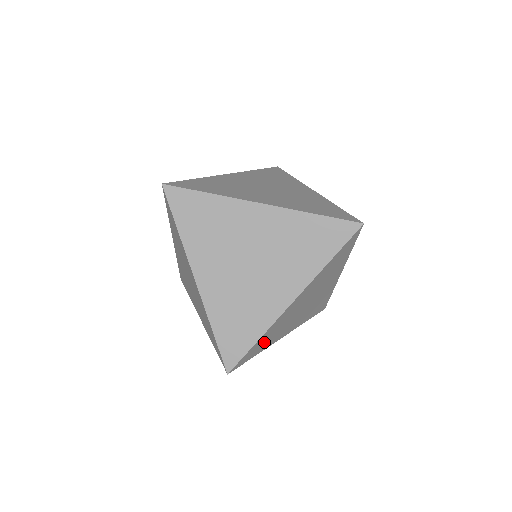
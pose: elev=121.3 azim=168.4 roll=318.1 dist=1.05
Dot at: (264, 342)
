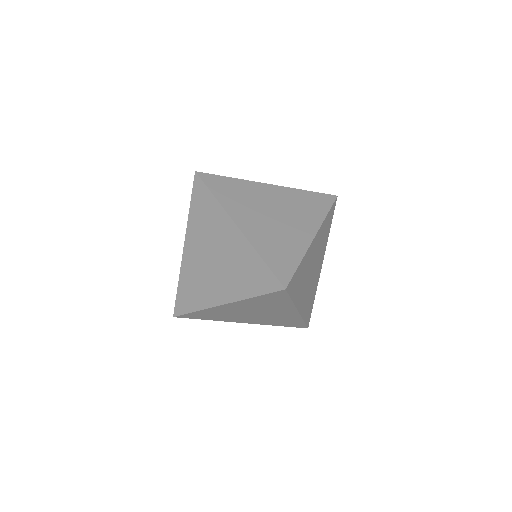
Dot at: (298, 282)
